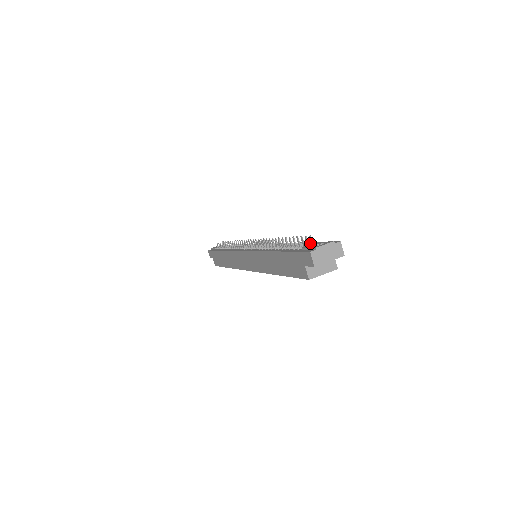
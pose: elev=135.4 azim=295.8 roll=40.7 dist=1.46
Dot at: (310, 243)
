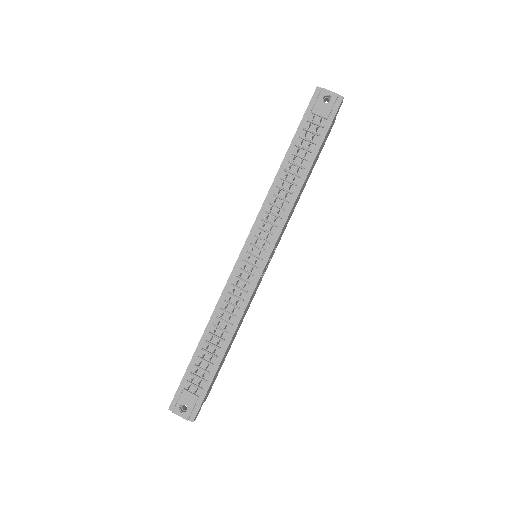
Dot at: (198, 388)
